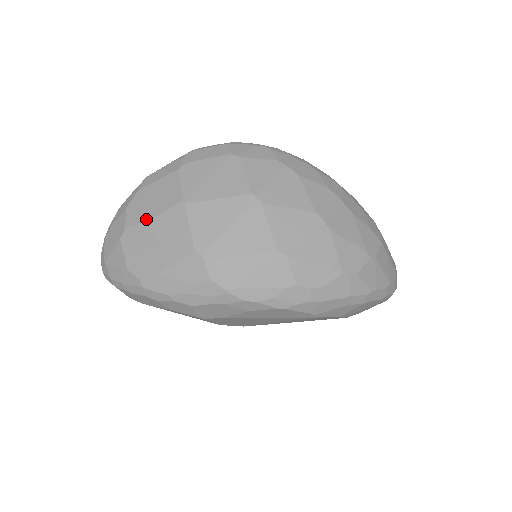
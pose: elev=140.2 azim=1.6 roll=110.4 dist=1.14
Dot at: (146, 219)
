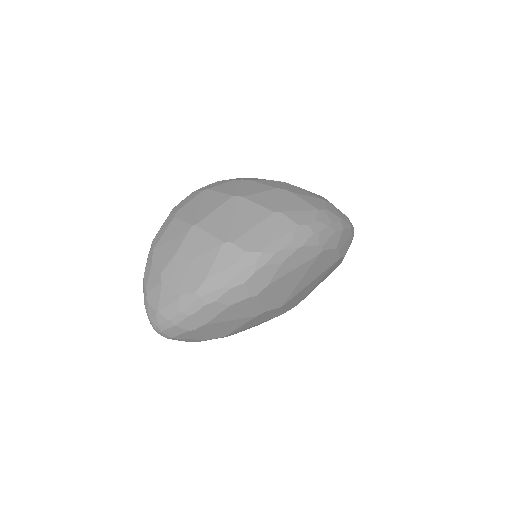
Dot at: (173, 255)
